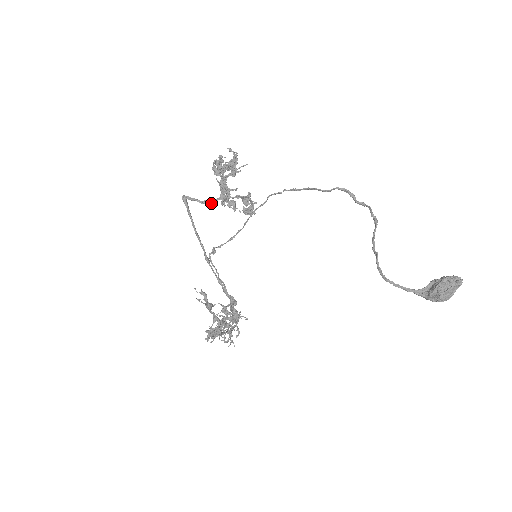
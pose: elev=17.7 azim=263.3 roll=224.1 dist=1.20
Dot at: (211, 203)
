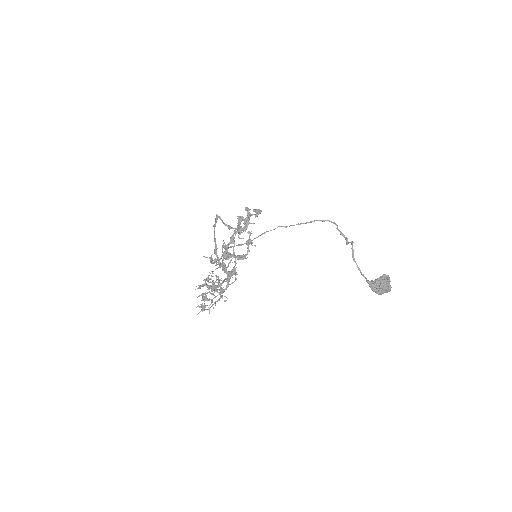
Dot at: (231, 228)
